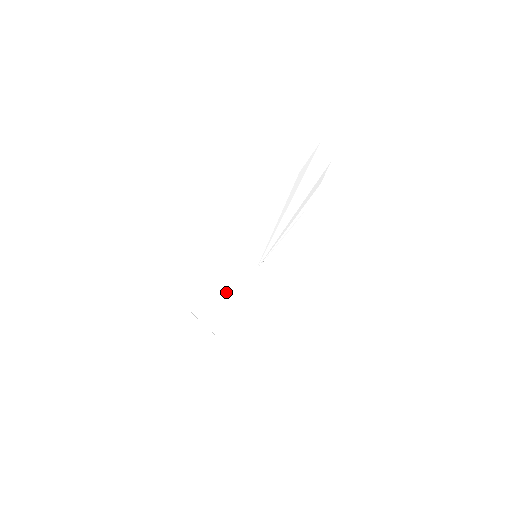
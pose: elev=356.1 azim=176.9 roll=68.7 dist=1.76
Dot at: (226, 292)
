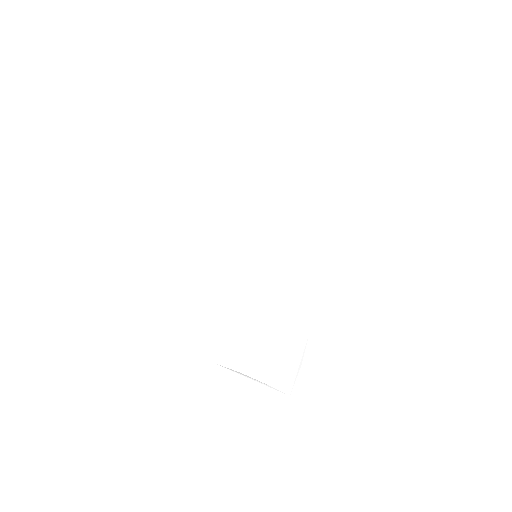
Dot at: (249, 322)
